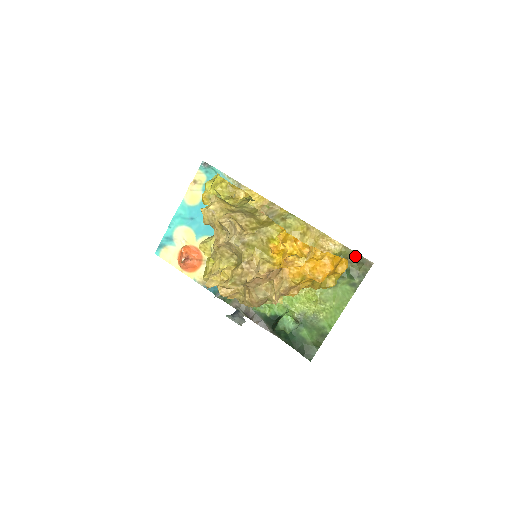
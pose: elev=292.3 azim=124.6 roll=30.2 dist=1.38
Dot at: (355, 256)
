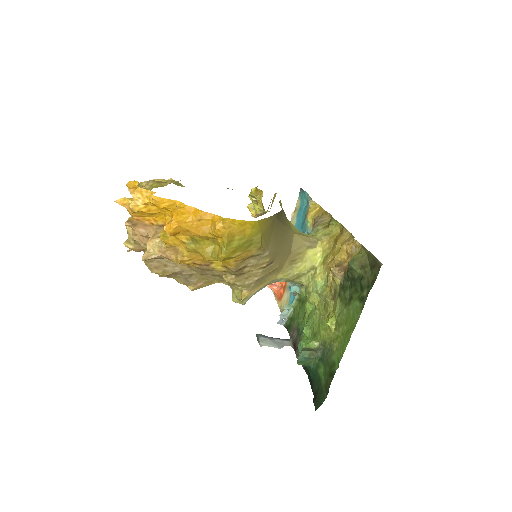
Dot at: (369, 258)
